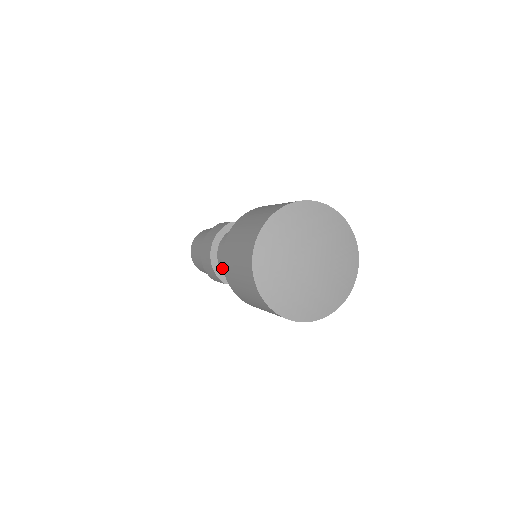
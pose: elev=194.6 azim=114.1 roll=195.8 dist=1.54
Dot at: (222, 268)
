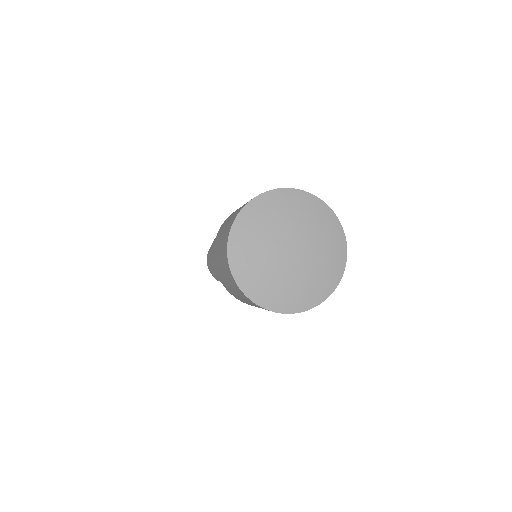
Dot at: occluded
